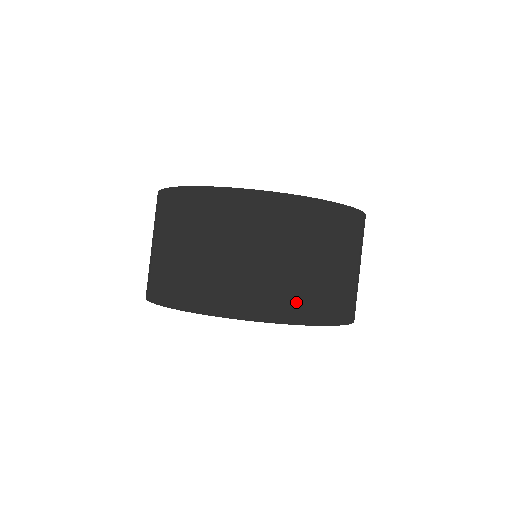
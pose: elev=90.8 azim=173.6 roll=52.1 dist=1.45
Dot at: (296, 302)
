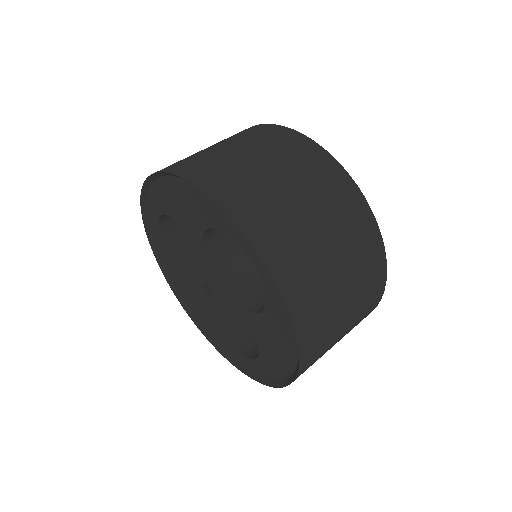
Dot at: (310, 306)
